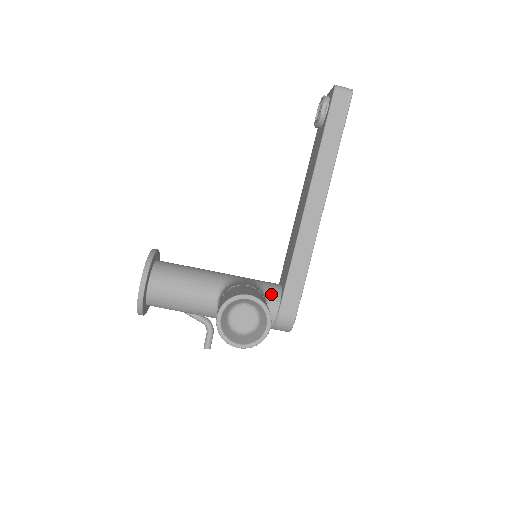
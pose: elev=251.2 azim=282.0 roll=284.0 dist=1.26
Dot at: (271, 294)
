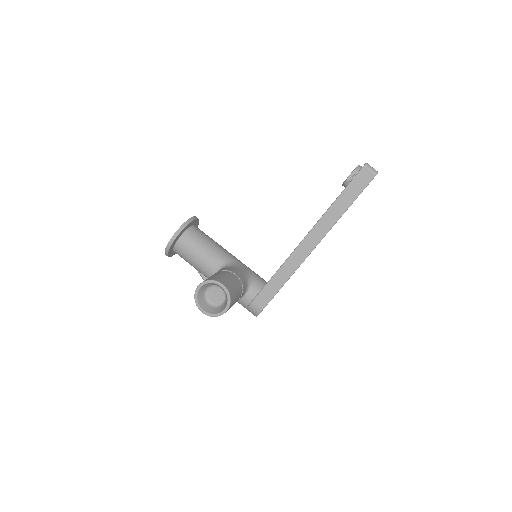
Dot at: (254, 286)
